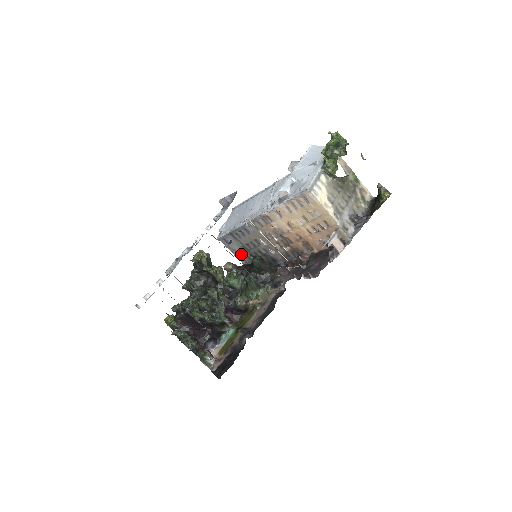
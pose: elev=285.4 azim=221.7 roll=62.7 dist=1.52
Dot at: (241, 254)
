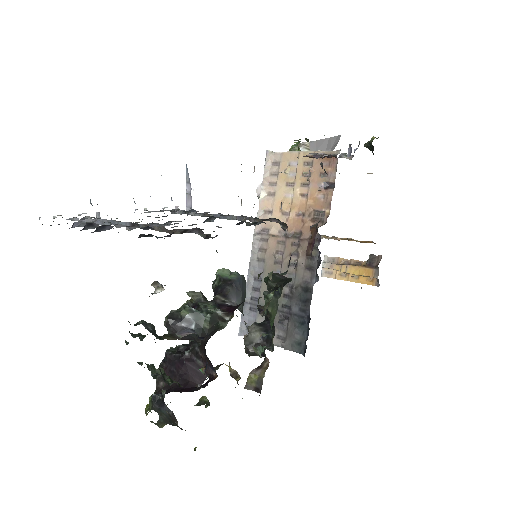
Dot at: occluded
